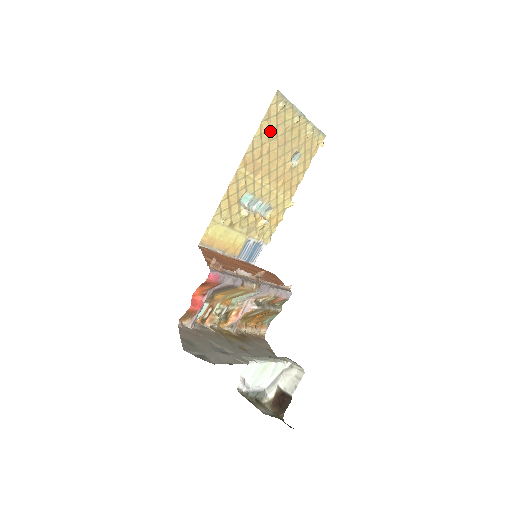
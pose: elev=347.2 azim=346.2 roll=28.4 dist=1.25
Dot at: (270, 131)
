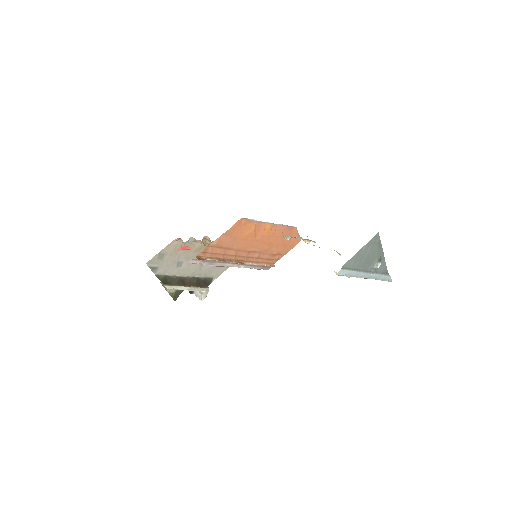
Dot at: occluded
